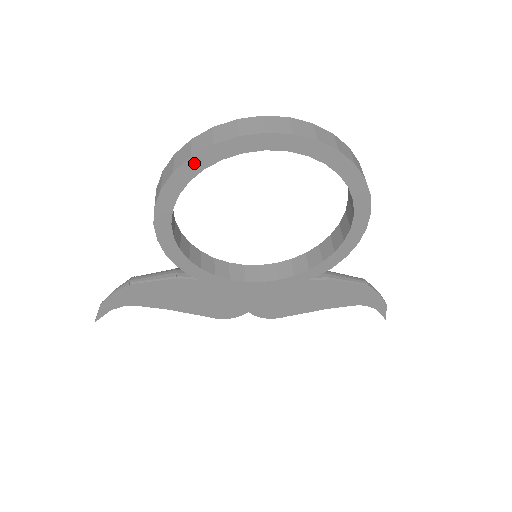
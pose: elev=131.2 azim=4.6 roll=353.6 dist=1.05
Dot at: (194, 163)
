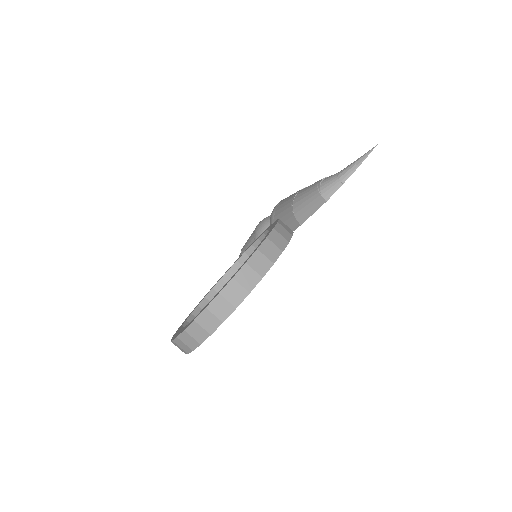
Dot at: occluded
